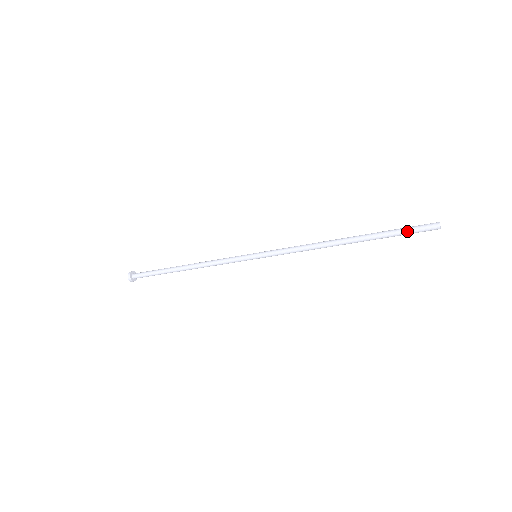
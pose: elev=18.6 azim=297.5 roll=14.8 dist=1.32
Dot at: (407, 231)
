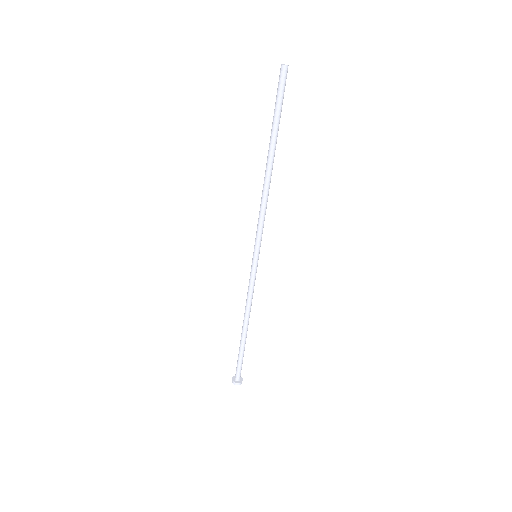
Dot at: (276, 98)
